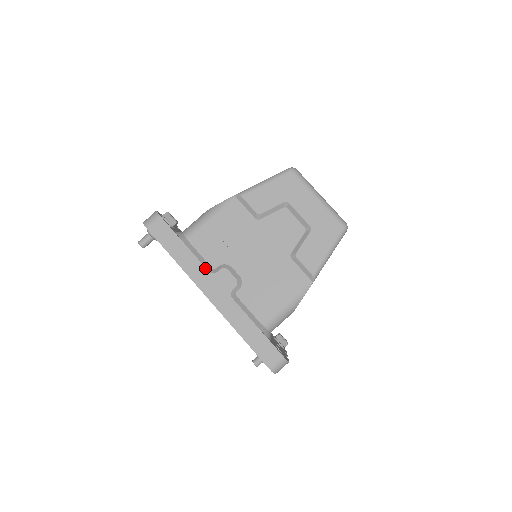
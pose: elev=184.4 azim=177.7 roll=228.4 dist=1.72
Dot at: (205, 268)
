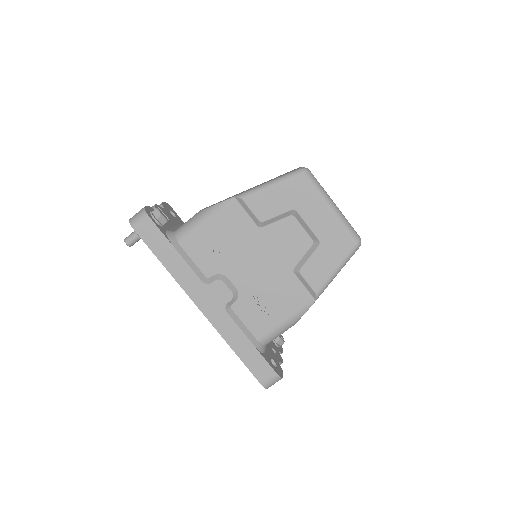
Dot at: (198, 278)
